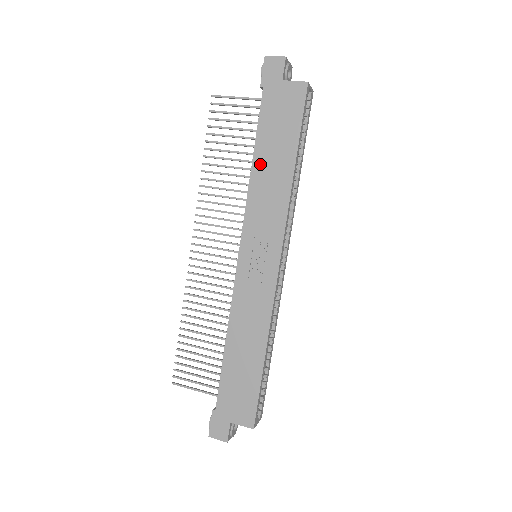
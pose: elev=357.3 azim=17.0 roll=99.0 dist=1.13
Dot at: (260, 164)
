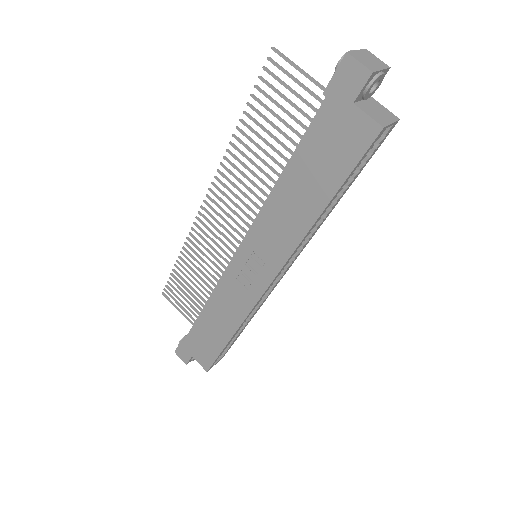
Dot at: (286, 186)
